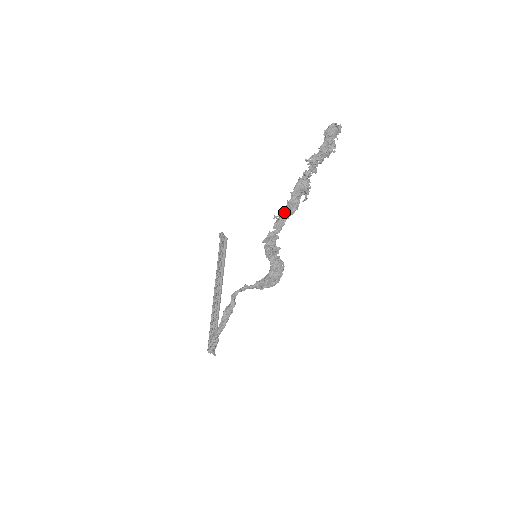
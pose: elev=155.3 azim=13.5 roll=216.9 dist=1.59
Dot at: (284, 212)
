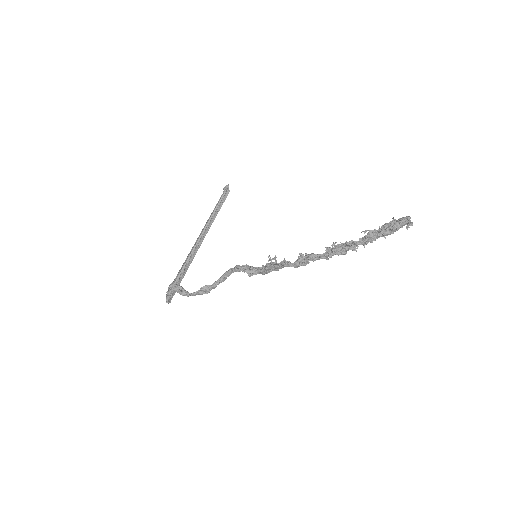
Dot at: (311, 260)
